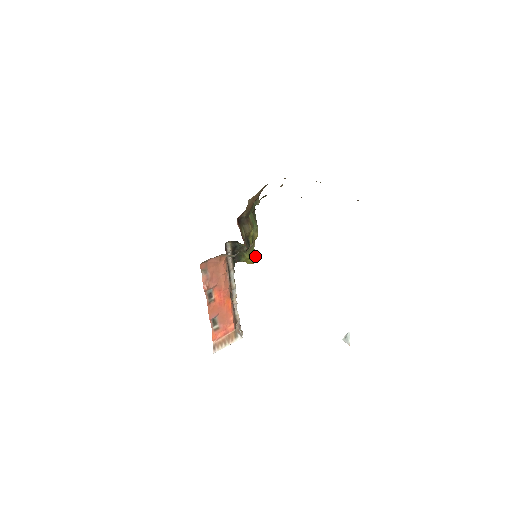
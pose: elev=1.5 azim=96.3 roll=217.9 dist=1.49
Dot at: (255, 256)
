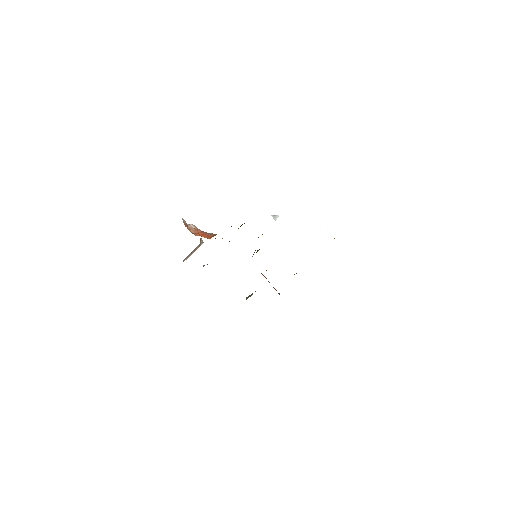
Dot at: occluded
